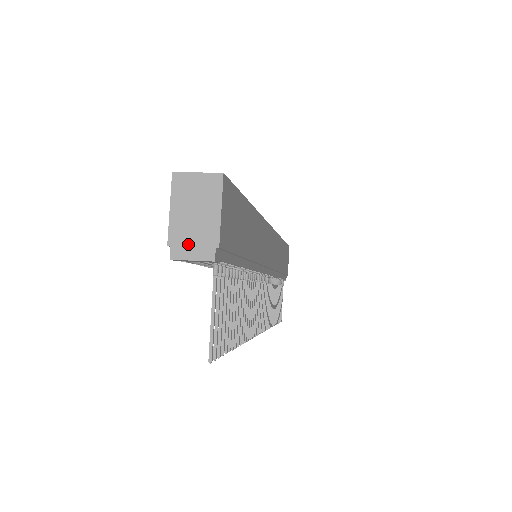
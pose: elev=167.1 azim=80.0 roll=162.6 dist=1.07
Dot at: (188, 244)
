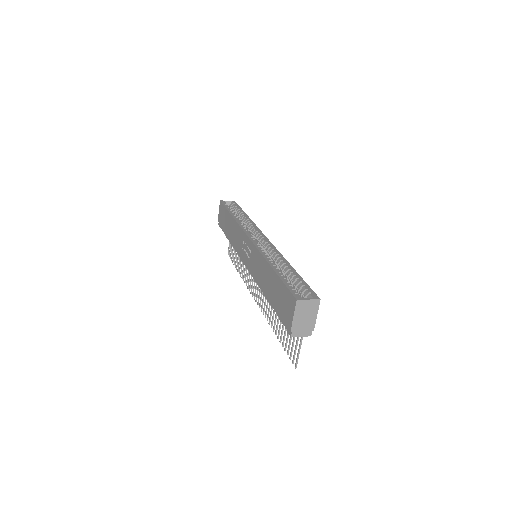
Dot at: (300, 330)
